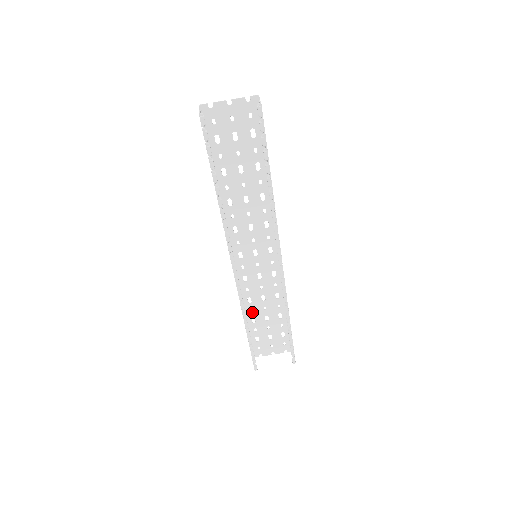
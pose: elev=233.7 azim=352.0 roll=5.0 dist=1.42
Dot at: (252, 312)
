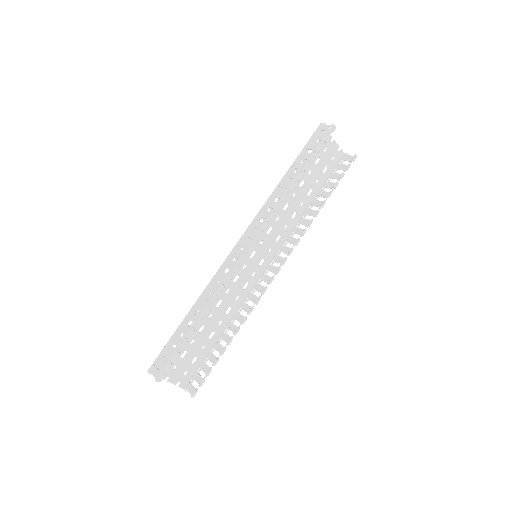
Dot at: (199, 312)
